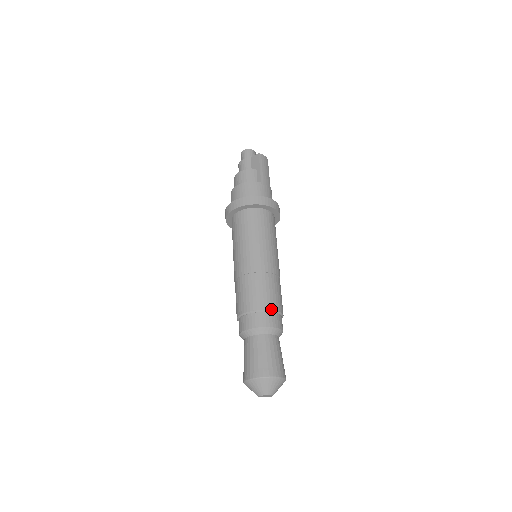
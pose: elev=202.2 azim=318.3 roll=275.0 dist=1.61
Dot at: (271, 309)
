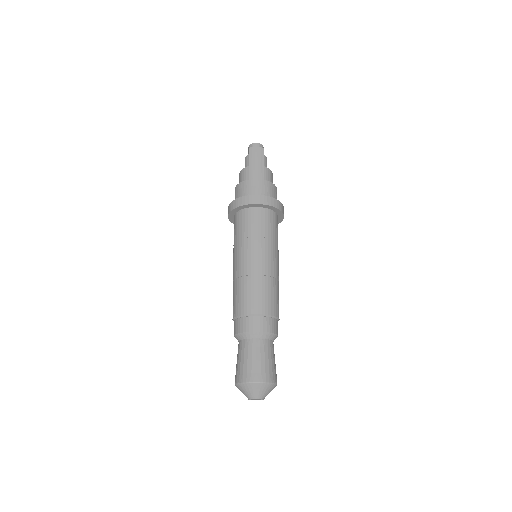
Dot at: (247, 313)
